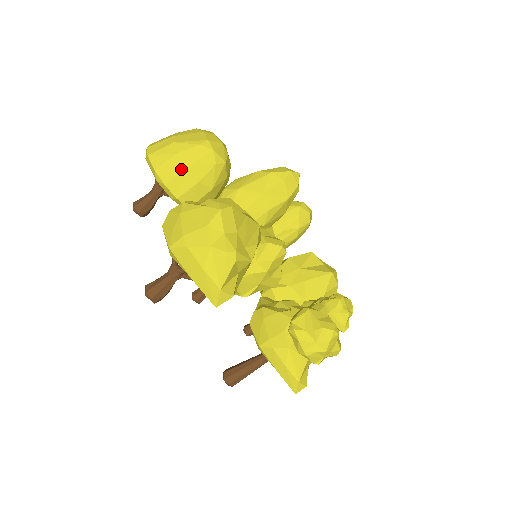
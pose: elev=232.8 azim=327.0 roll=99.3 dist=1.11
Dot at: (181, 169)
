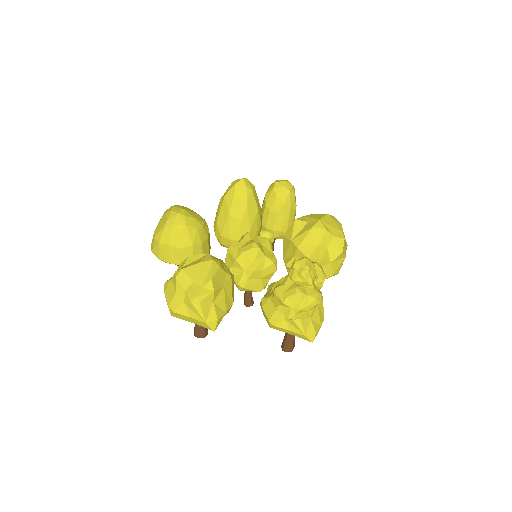
Dot at: (168, 250)
